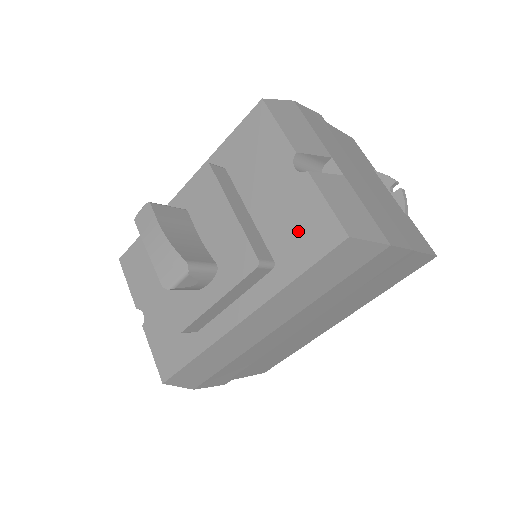
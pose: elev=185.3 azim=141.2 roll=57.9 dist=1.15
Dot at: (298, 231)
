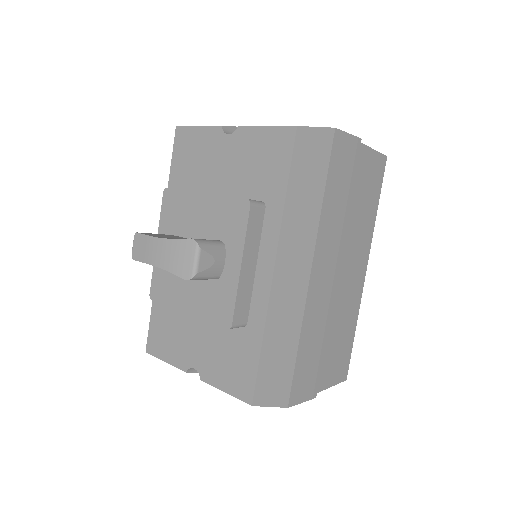
Dot at: (262, 164)
